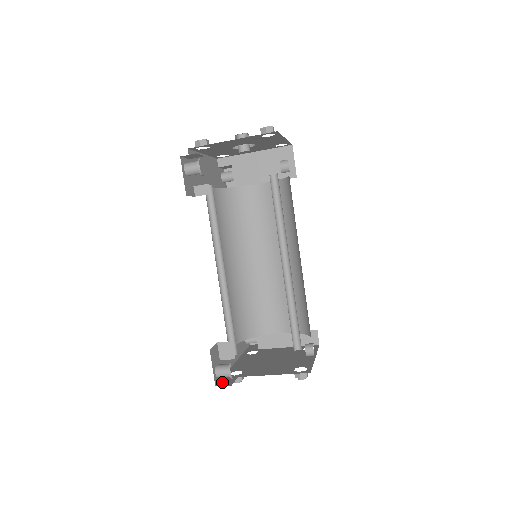
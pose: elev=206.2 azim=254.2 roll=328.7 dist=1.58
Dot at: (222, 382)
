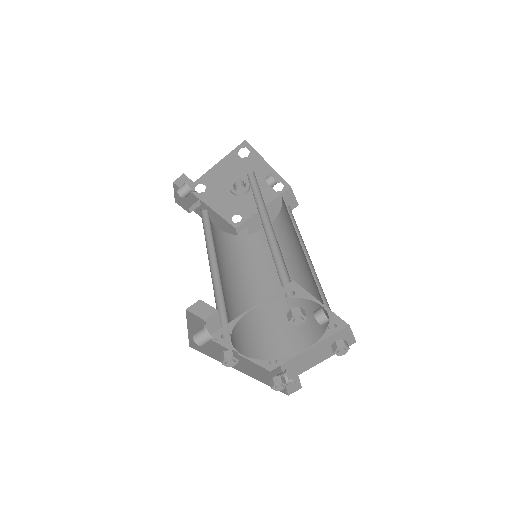
Dot at: occluded
